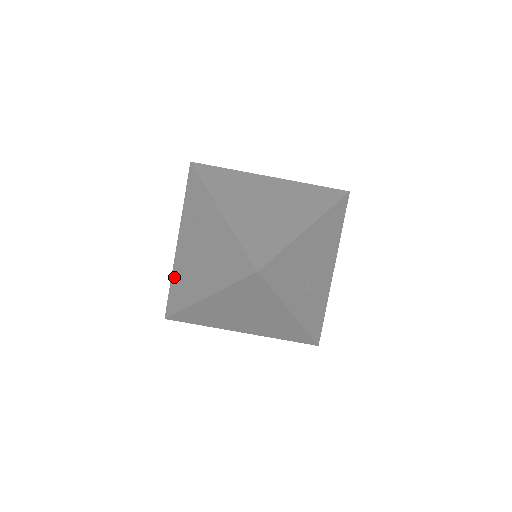
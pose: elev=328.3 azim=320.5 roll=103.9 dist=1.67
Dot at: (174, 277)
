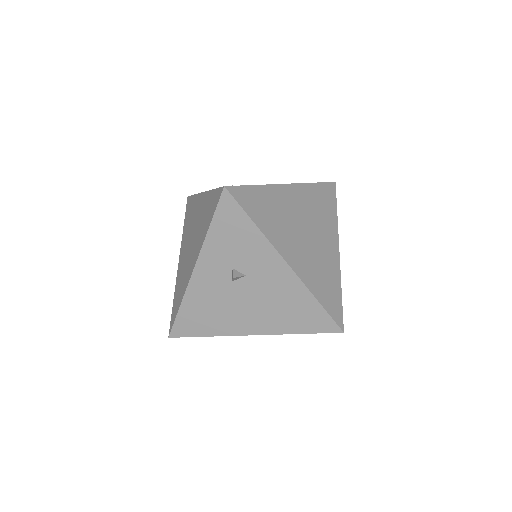
Dot at: occluded
